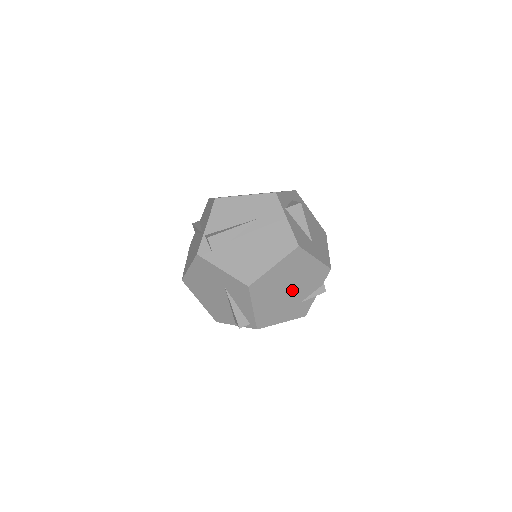
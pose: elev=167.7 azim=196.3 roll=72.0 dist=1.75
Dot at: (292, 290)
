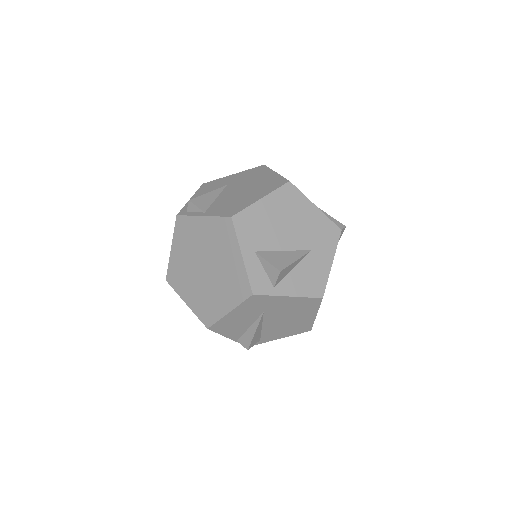
Dot at: occluded
